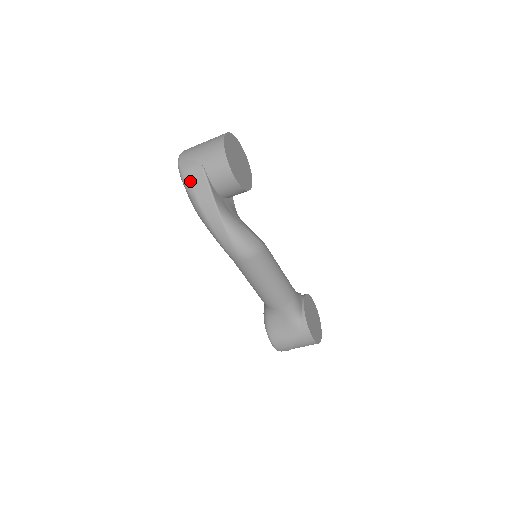
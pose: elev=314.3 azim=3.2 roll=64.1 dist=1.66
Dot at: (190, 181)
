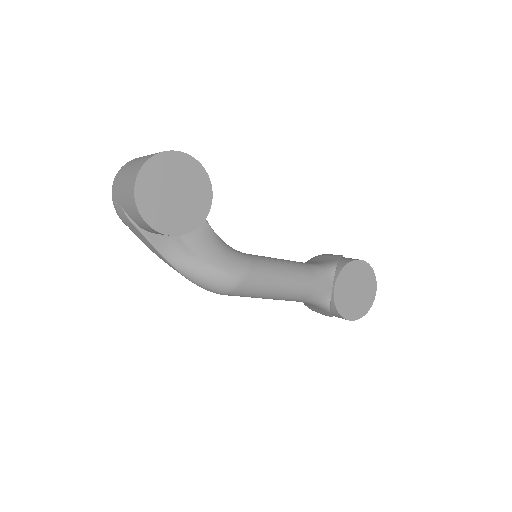
Dot at: occluded
